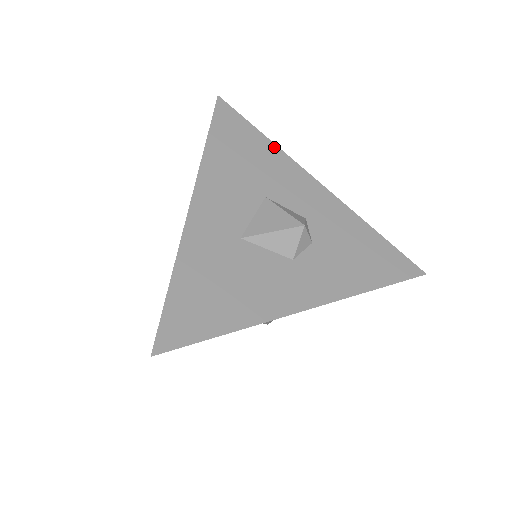
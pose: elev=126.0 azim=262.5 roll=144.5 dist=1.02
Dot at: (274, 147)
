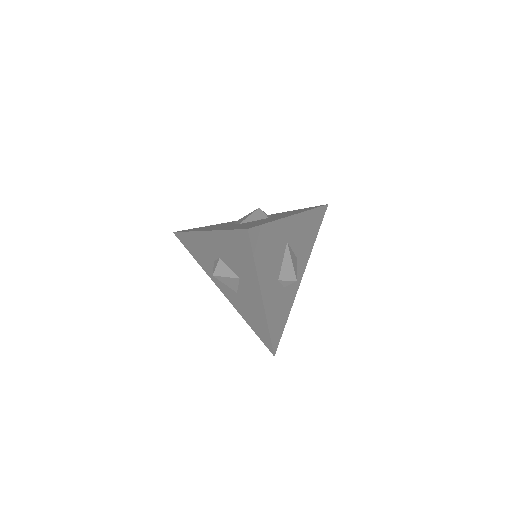
Dot at: (217, 224)
